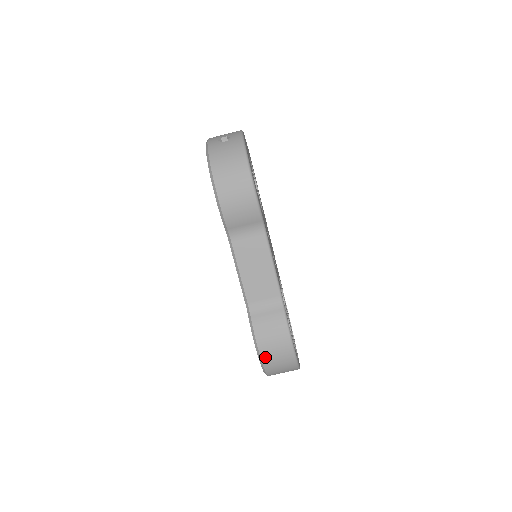
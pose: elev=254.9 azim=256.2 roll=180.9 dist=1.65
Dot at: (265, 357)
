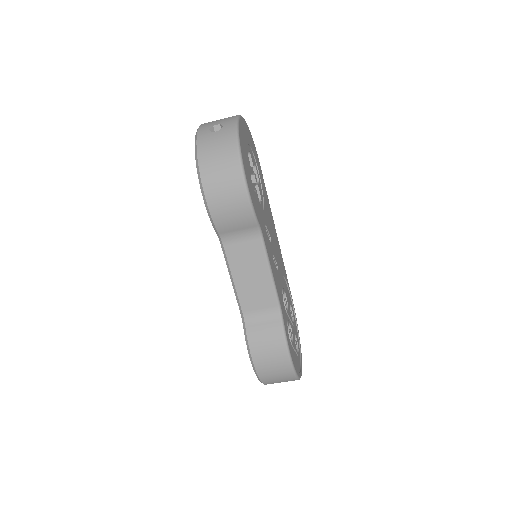
Dot at: (260, 370)
